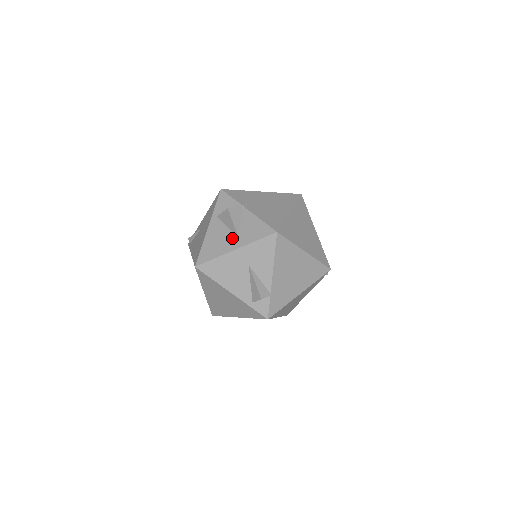
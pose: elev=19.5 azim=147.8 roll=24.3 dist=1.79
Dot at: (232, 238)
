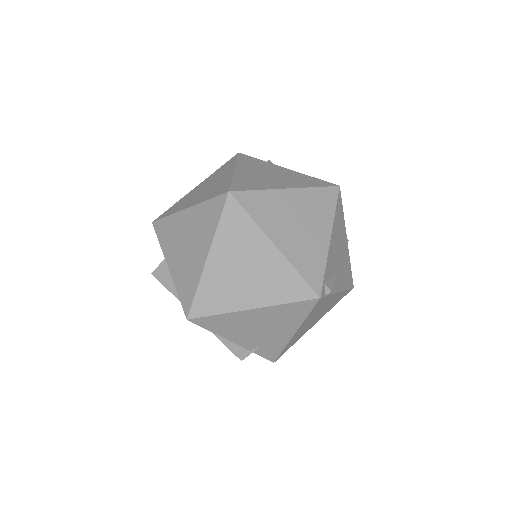
Dot at: occluded
